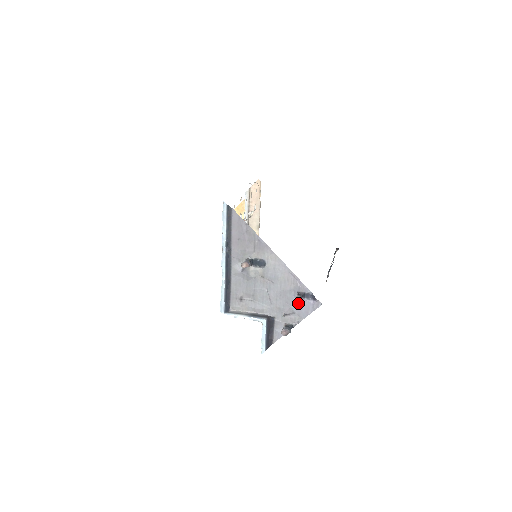
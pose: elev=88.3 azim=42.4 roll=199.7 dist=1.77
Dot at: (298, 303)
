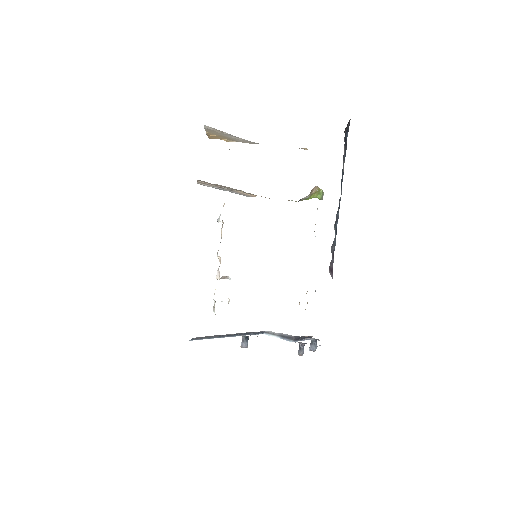
Dot at: occluded
